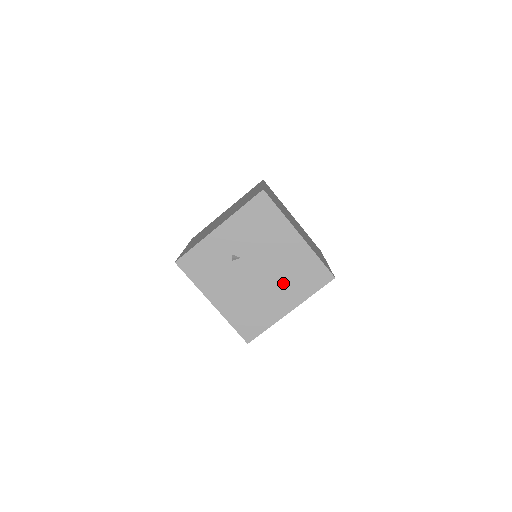
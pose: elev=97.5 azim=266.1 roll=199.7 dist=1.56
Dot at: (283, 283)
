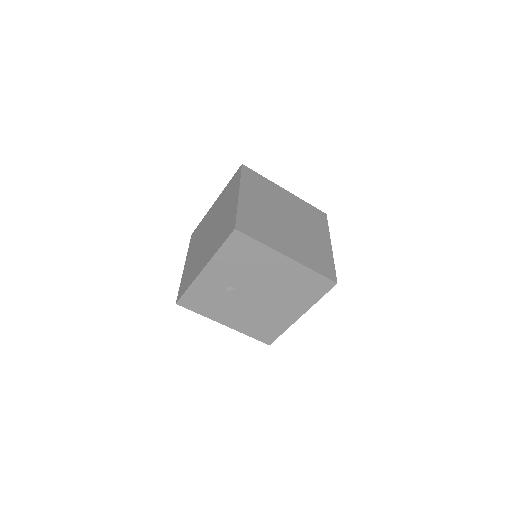
Dot at: (286, 298)
